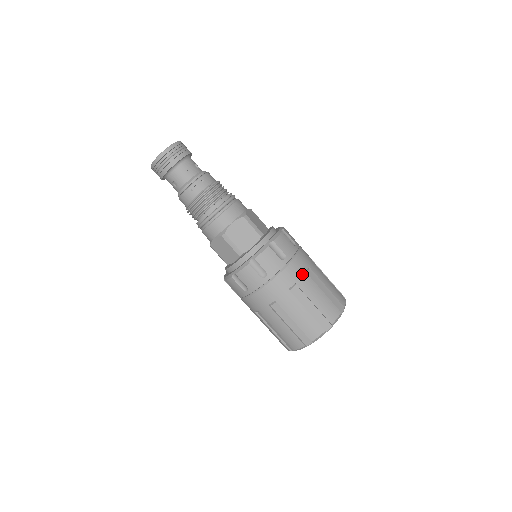
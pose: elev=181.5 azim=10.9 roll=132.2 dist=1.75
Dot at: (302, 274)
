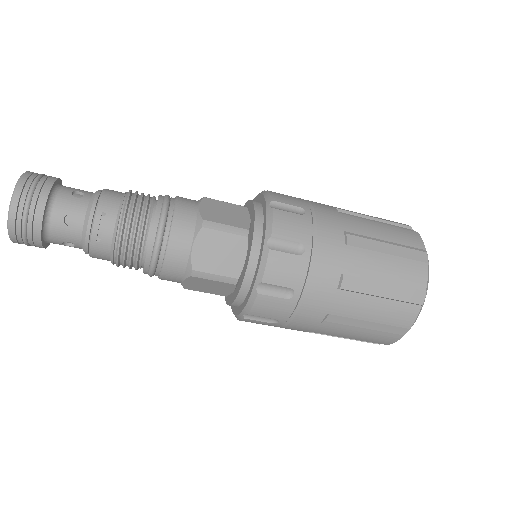
Dot at: (342, 252)
